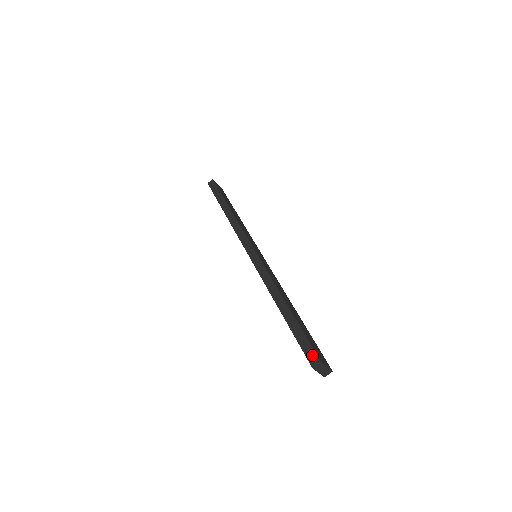
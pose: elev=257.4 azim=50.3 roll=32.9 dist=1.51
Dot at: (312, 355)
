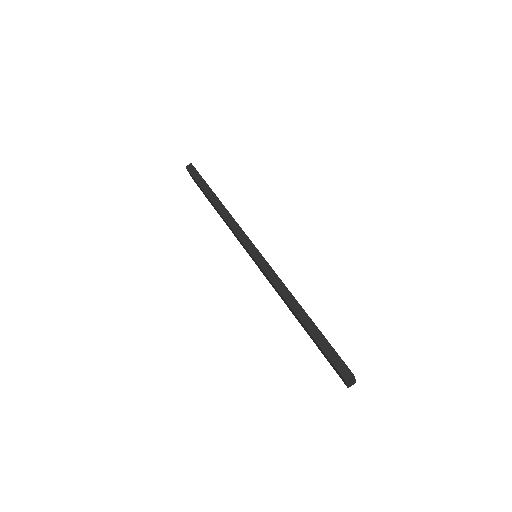
Dot at: (343, 368)
